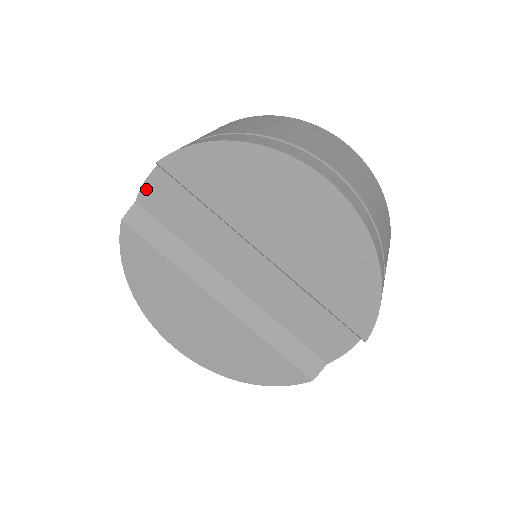
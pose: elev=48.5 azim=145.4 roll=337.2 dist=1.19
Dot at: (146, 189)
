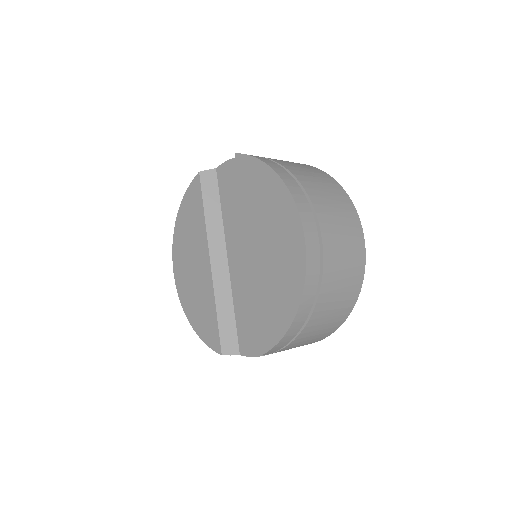
Dot at: (225, 165)
